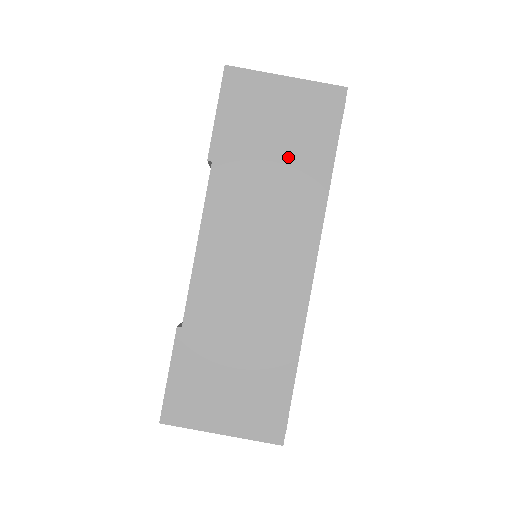
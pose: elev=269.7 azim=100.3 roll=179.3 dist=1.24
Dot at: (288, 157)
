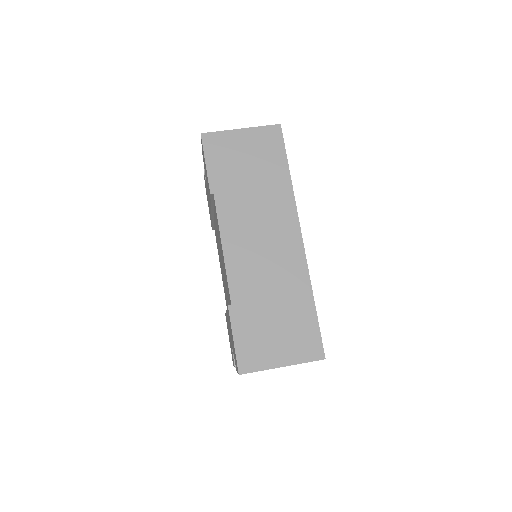
Dot at: (260, 176)
